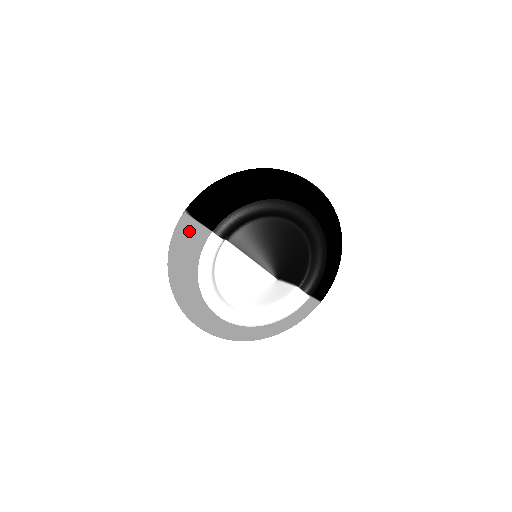
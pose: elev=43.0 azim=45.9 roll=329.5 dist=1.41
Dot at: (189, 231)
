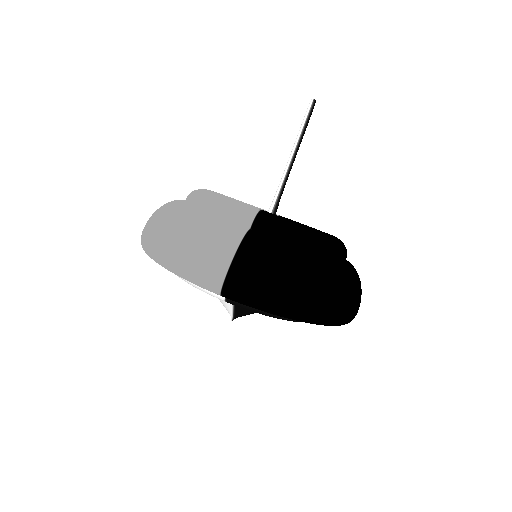
Dot at: occluded
